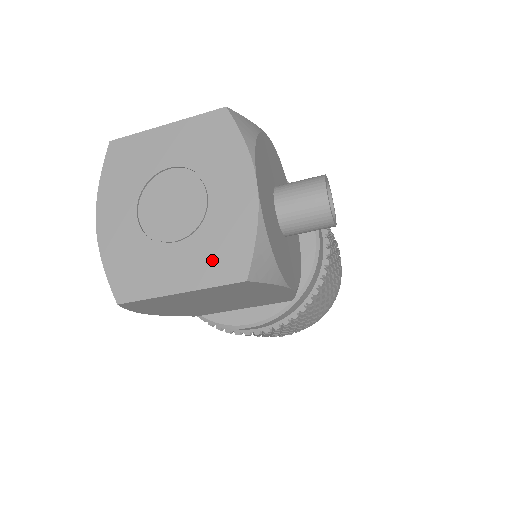
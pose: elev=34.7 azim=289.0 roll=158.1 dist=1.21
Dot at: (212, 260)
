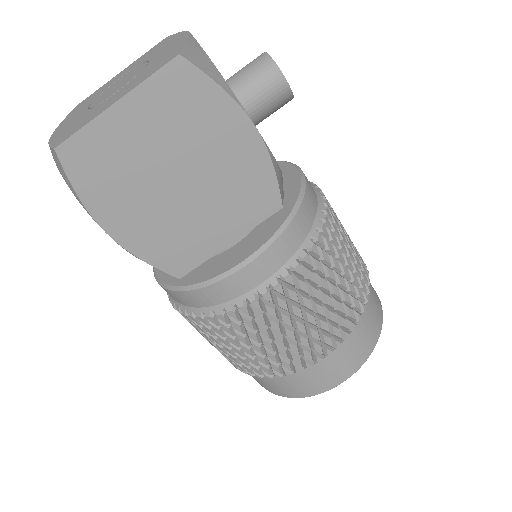
Dot at: (148, 72)
